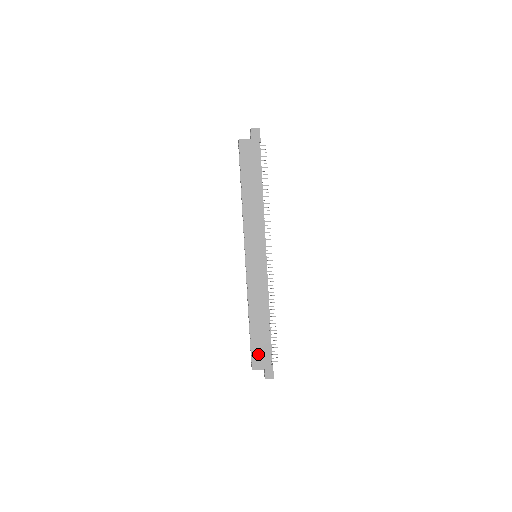
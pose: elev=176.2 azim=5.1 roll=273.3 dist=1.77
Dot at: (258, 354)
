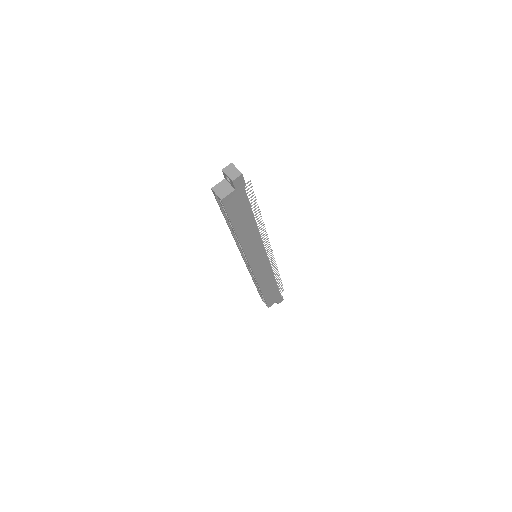
Dot at: (271, 300)
